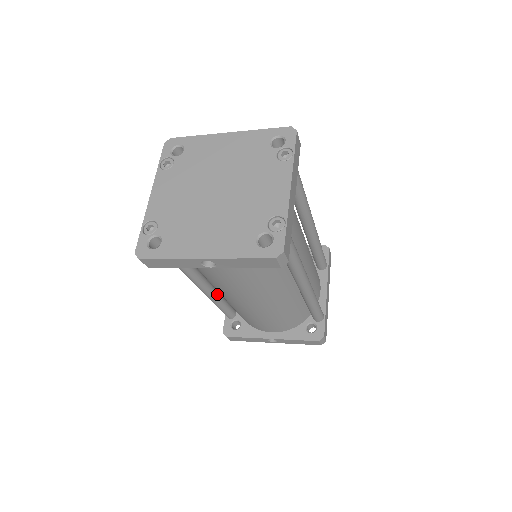
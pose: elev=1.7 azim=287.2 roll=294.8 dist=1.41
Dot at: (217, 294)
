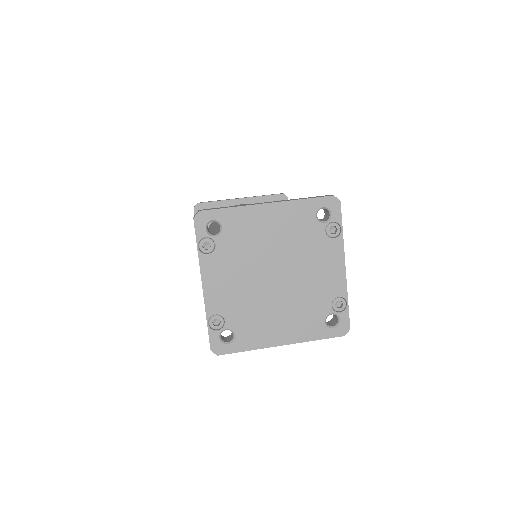
Dot at: occluded
